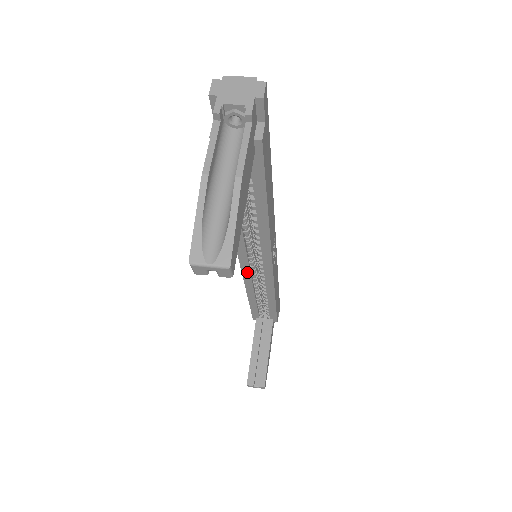
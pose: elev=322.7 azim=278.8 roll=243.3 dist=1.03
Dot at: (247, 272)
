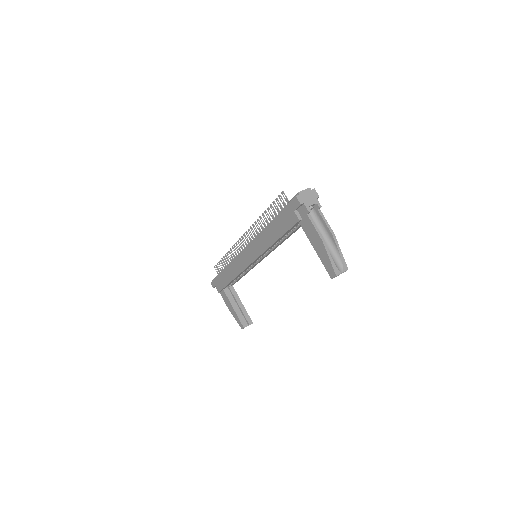
Dot at: occluded
